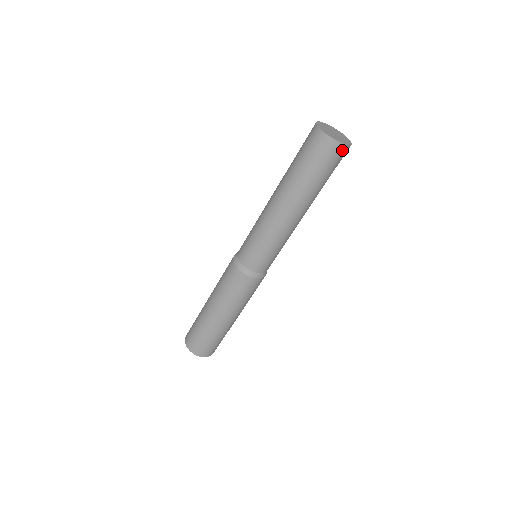
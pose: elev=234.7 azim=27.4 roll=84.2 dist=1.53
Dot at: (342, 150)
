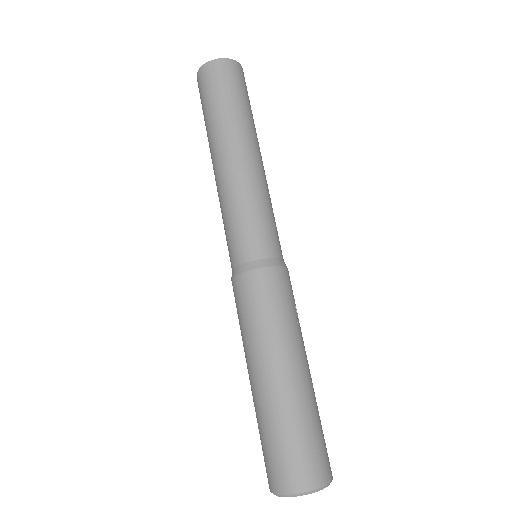
Dot at: (227, 65)
